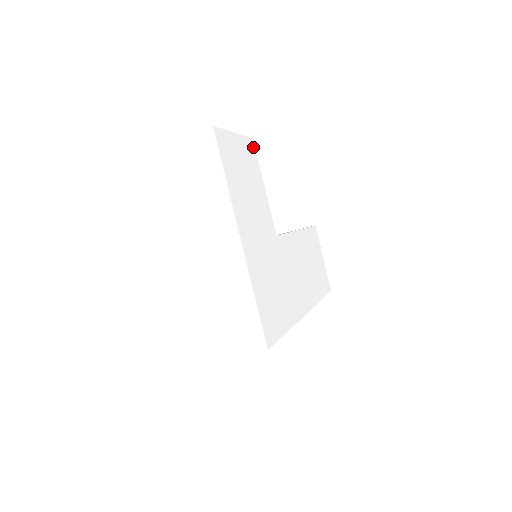
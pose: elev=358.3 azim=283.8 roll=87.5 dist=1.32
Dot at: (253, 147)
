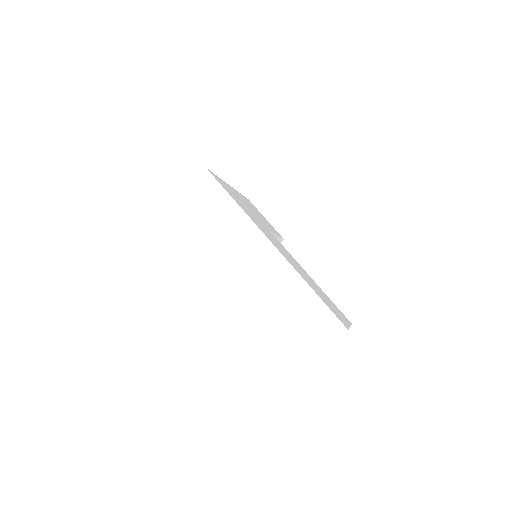
Dot at: (281, 237)
